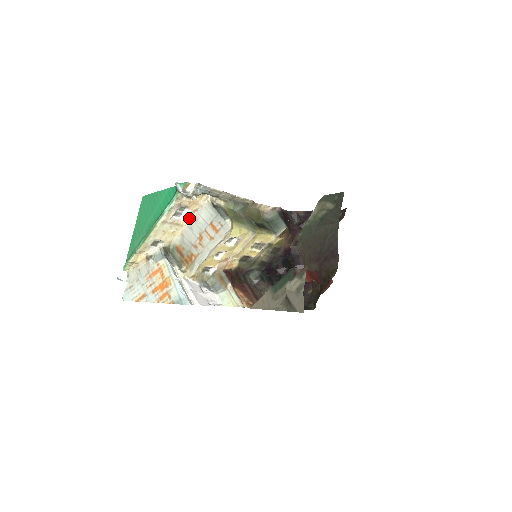
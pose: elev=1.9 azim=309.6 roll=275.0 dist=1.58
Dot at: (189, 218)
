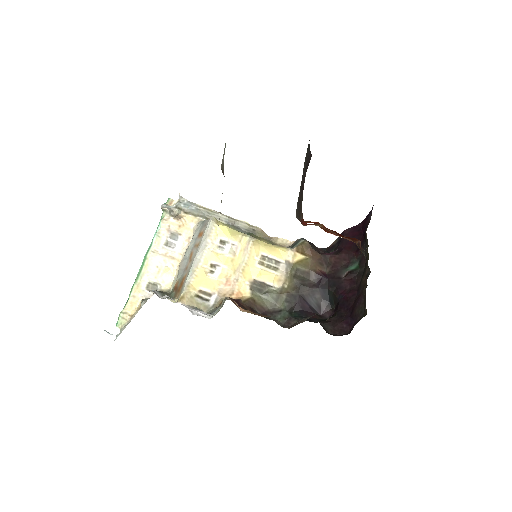
Dot at: (184, 249)
